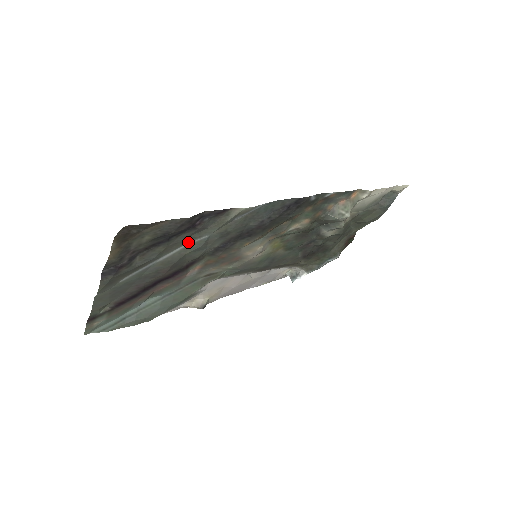
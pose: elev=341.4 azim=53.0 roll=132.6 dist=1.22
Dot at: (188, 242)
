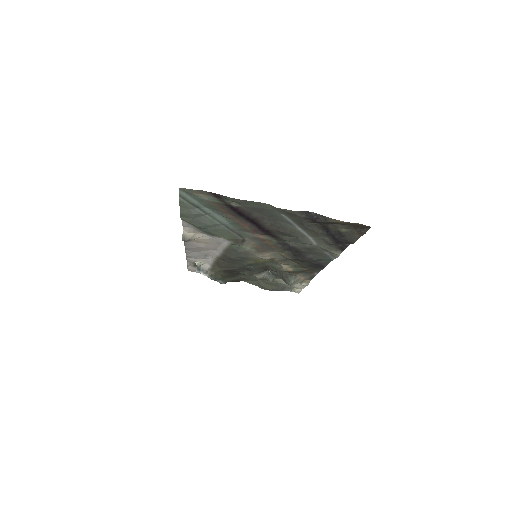
Dot at: (312, 237)
